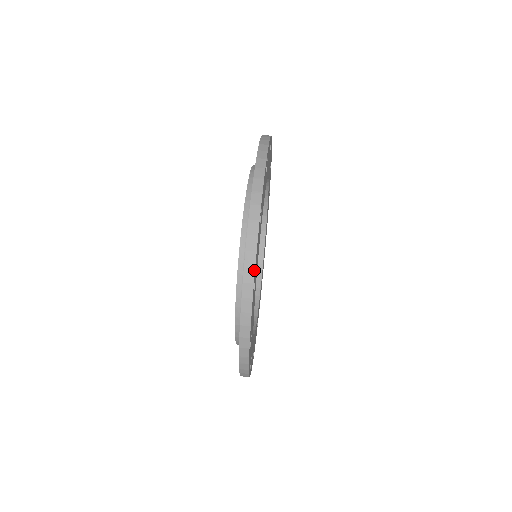
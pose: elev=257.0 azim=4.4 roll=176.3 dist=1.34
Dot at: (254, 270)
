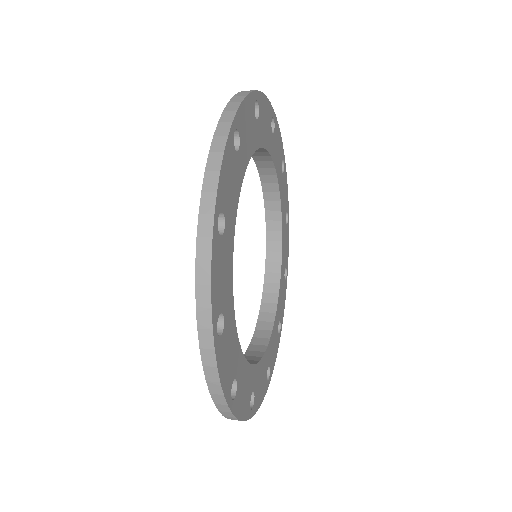
Dot at: (223, 397)
